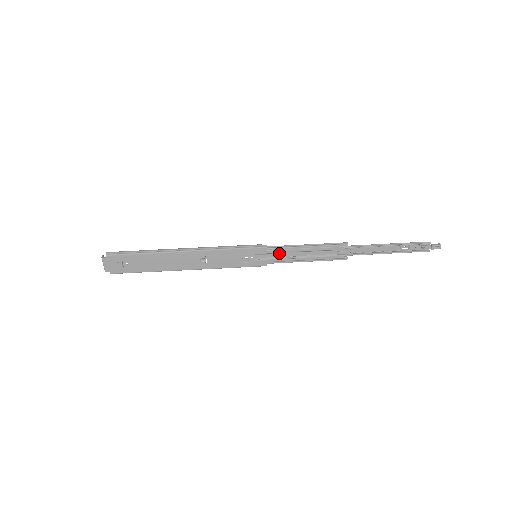
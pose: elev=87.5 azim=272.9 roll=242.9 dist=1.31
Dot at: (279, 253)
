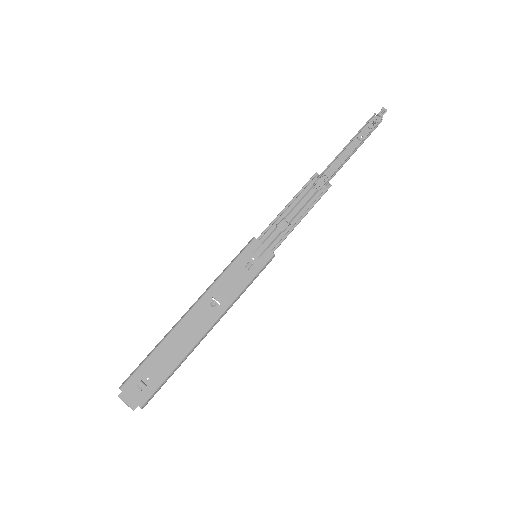
Dot at: (272, 234)
